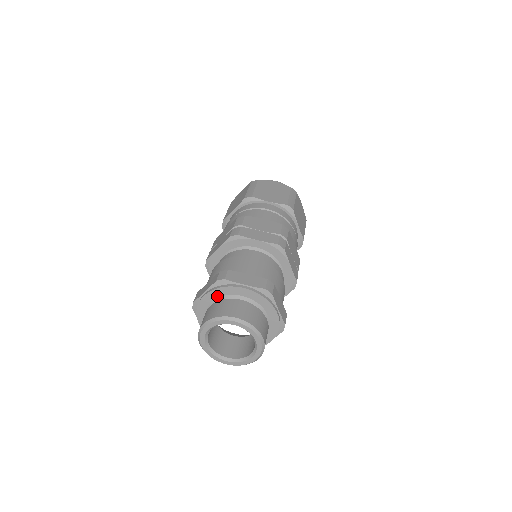
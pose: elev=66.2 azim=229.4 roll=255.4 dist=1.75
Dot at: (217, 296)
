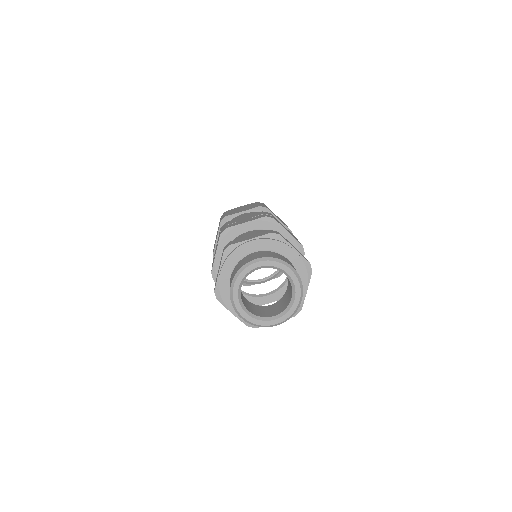
Dot at: (232, 266)
